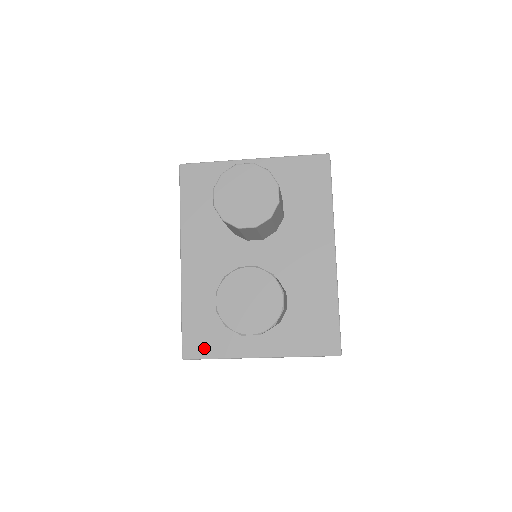
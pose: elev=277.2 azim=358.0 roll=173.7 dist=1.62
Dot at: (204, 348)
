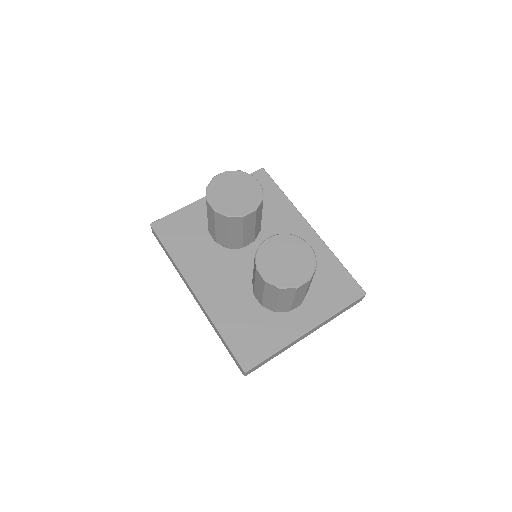
Dot at: (258, 351)
